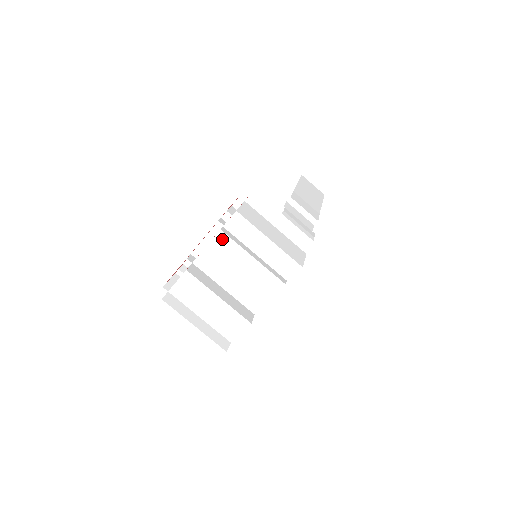
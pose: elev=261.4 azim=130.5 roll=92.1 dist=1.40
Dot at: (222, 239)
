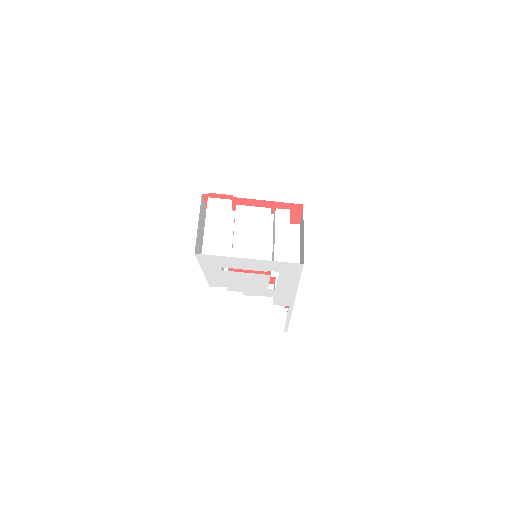
Dot at: (266, 212)
